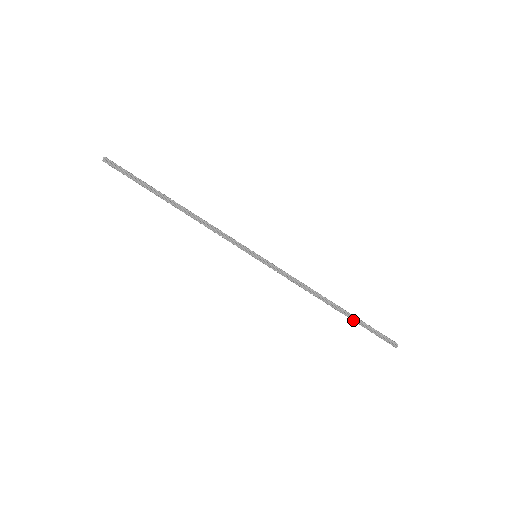
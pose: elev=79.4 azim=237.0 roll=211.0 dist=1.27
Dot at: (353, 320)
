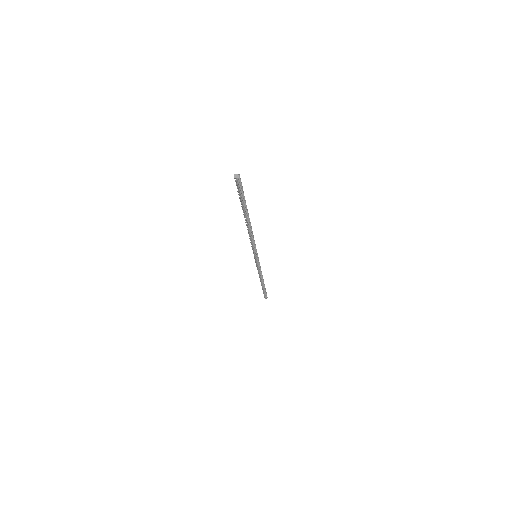
Dot at: (263, 288)
